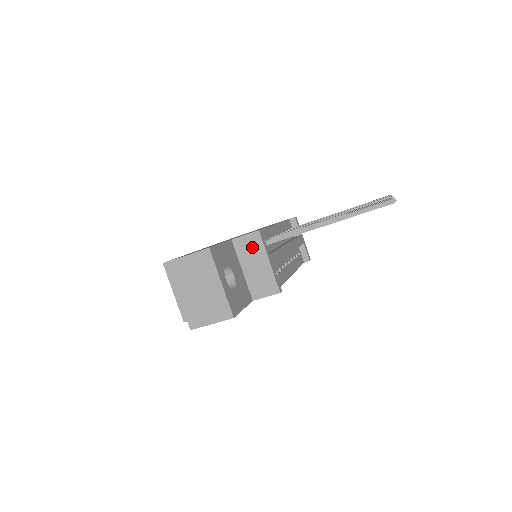
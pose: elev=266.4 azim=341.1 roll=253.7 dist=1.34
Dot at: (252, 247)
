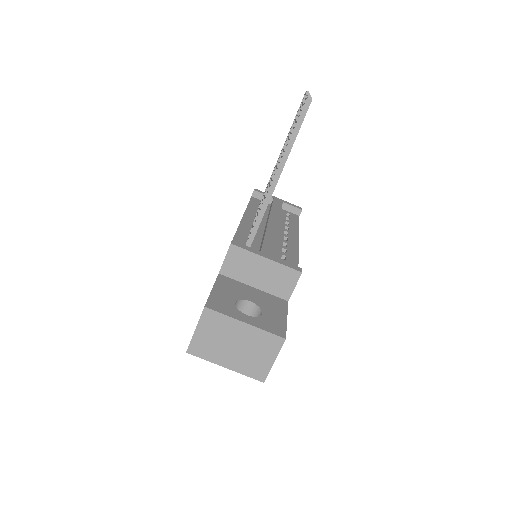
Dot at: (240, 262)
